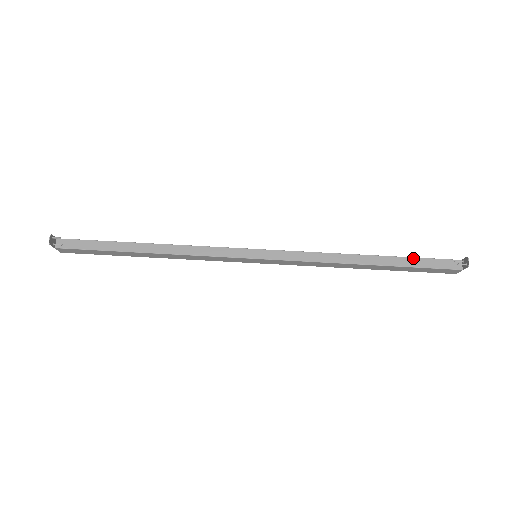
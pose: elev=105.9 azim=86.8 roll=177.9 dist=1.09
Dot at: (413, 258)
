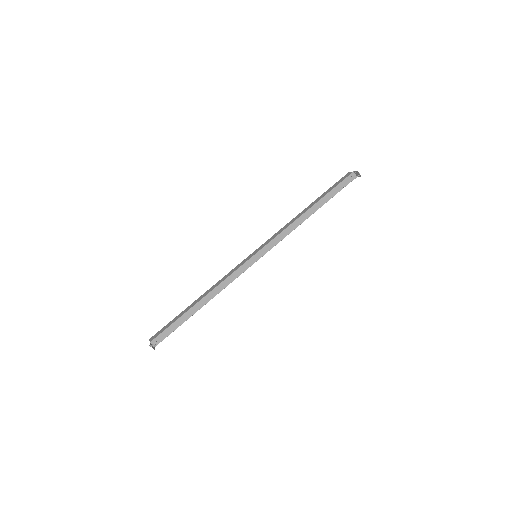
Dot at: (331, 191)
